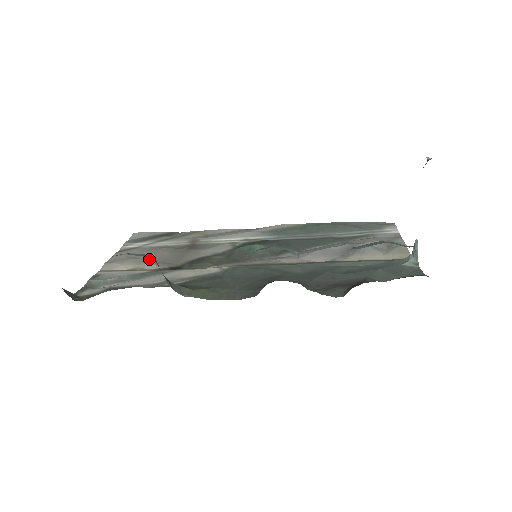
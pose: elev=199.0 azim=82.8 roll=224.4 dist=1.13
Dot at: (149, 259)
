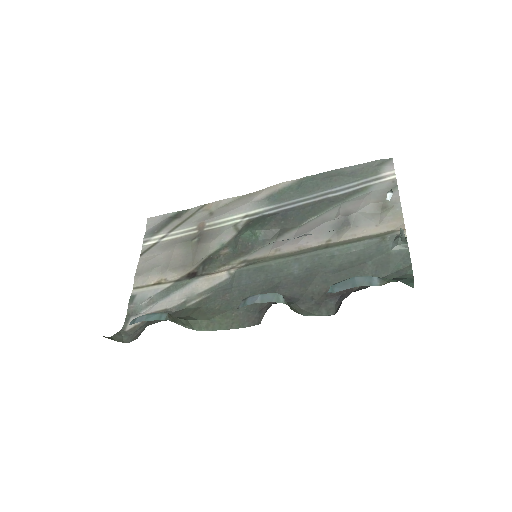
Dot at: (168, 266)
